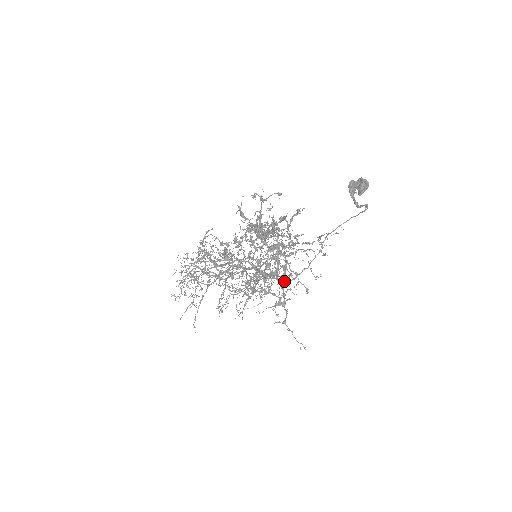
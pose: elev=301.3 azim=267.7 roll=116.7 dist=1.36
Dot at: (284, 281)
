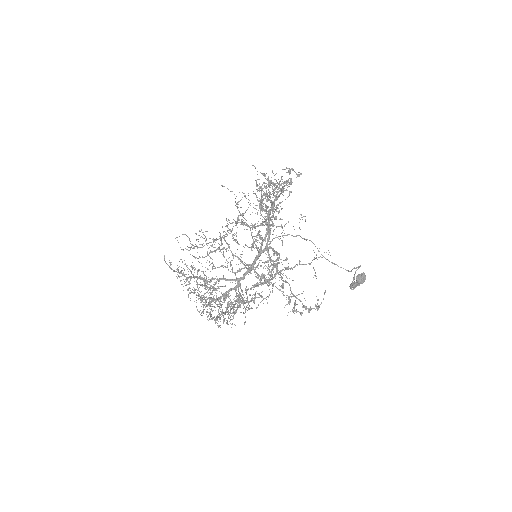
Dot at: occluded
